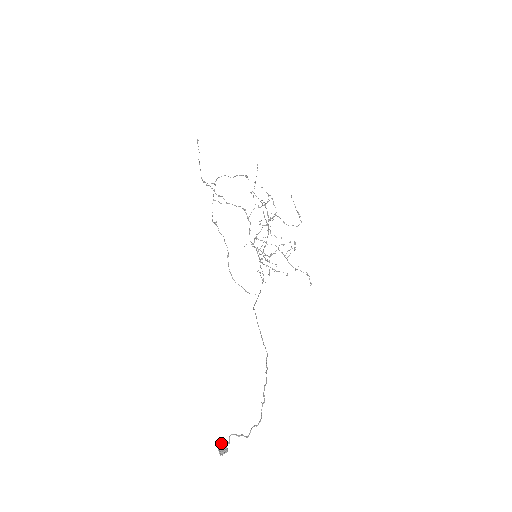
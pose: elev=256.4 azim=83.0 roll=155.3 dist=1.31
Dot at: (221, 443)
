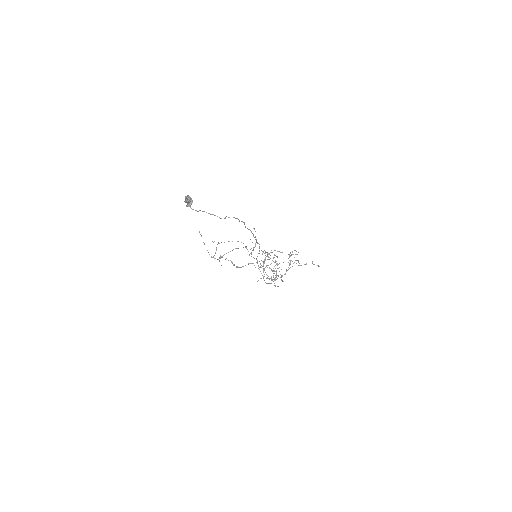
Dot at: (185, 197)
